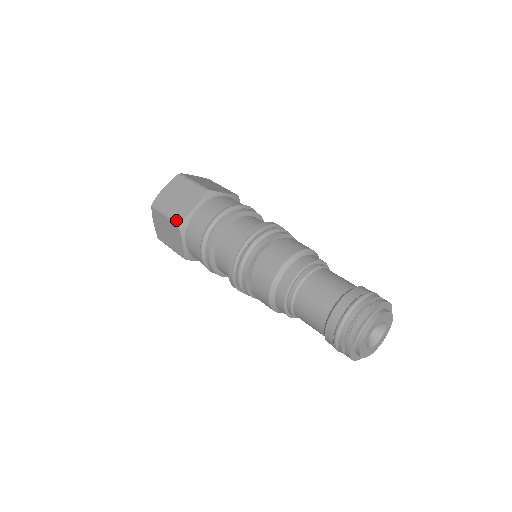
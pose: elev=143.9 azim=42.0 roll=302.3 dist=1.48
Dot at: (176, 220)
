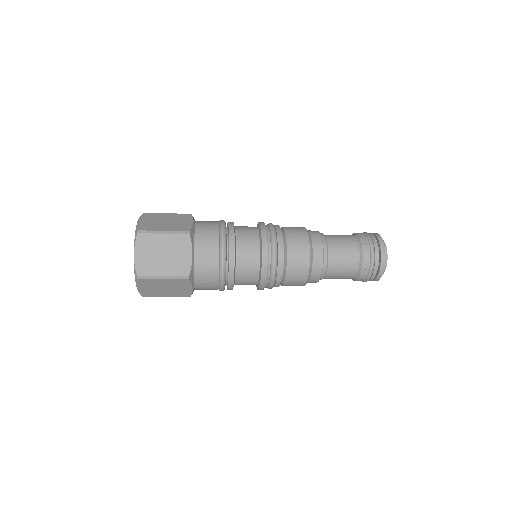
Dot at: (187, 214)
